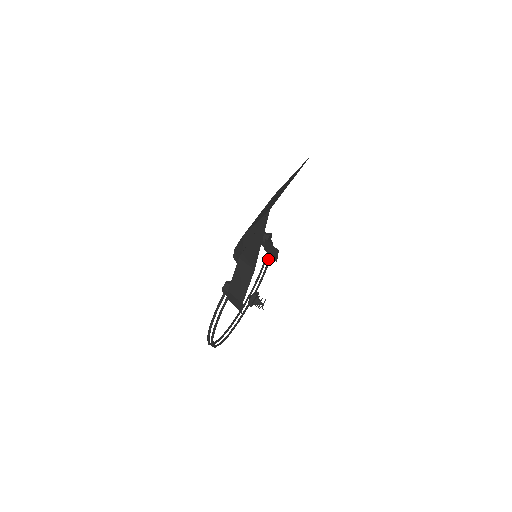
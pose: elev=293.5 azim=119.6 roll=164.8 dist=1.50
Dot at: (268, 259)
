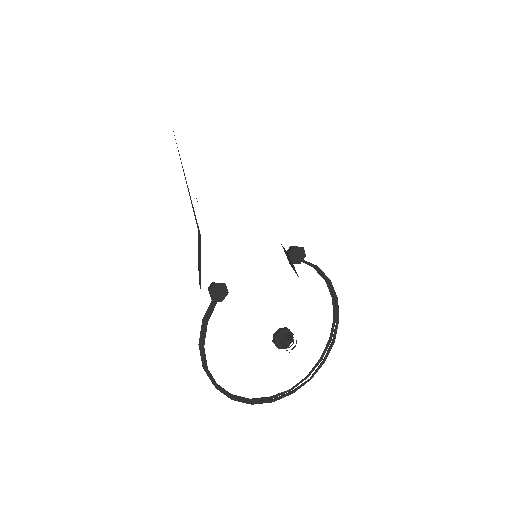
Dot at: (335, 308)
